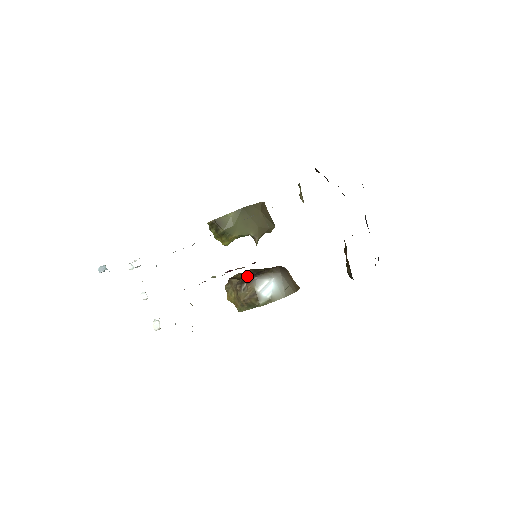
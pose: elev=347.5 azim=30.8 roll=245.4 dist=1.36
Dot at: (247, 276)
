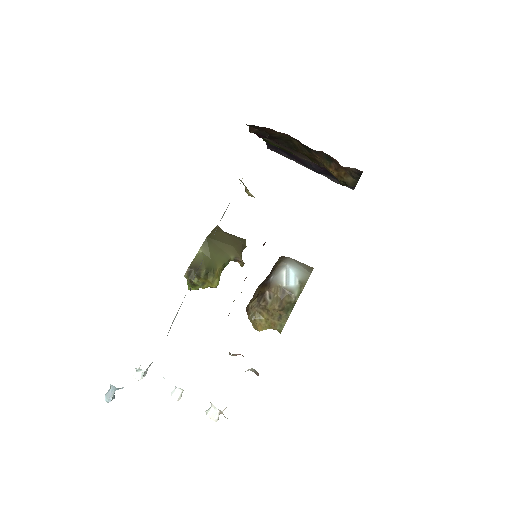
Dot at: (261, 287)
